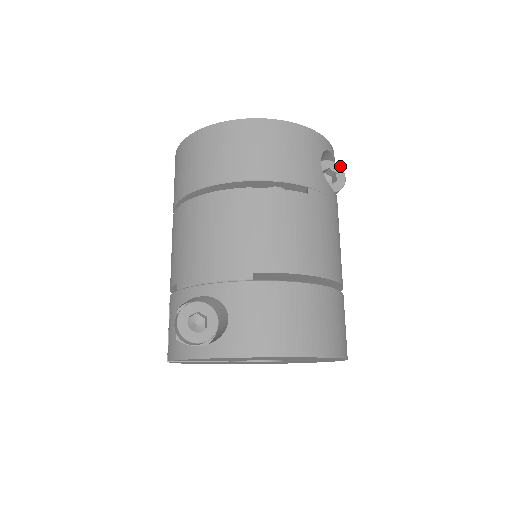
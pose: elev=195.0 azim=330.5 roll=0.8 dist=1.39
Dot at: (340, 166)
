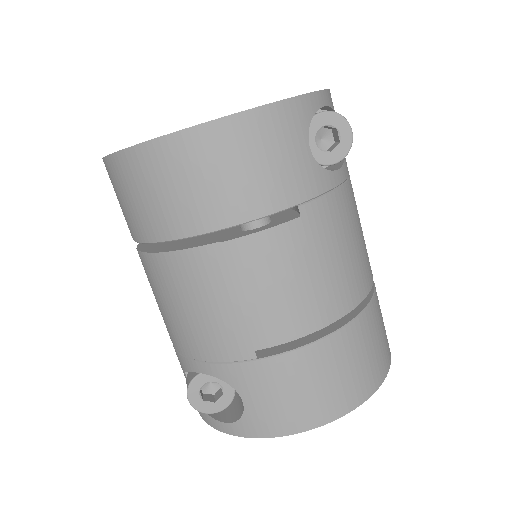
Dot at: (340, 114)
